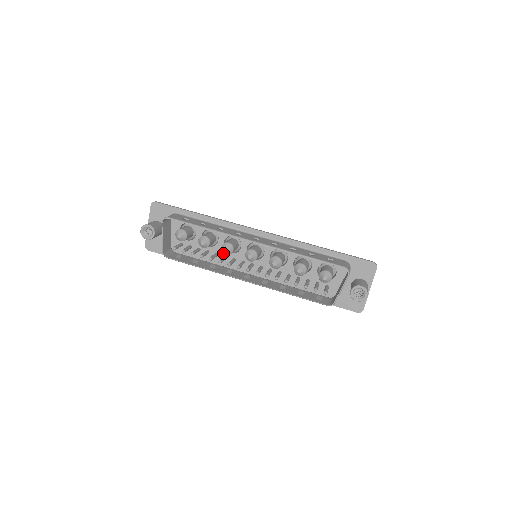
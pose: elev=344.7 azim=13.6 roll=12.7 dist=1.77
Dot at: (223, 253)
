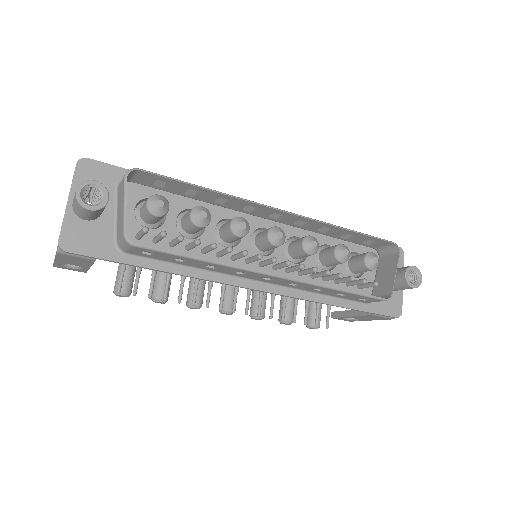
Dot at: occluded
